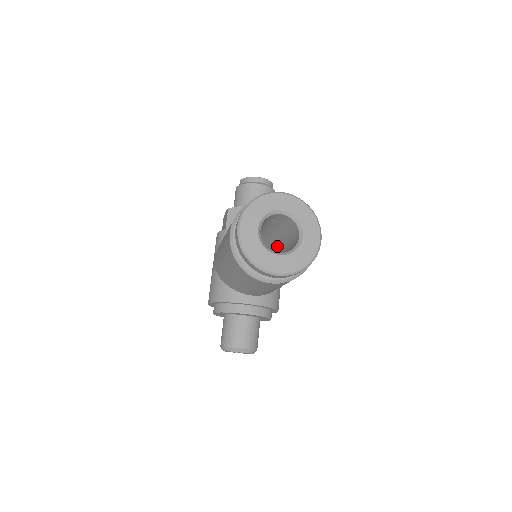
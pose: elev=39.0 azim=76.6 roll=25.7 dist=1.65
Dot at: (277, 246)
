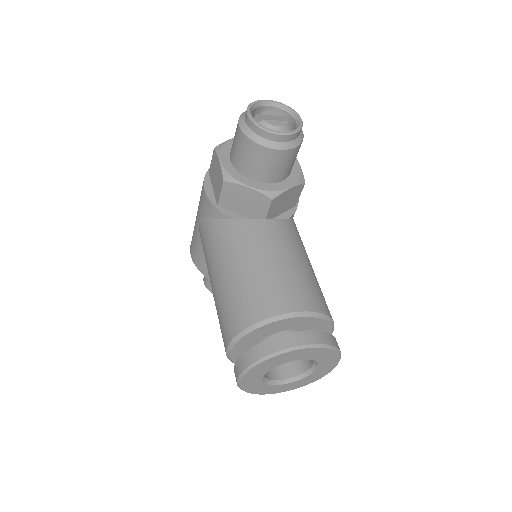
Dot at: occluded
